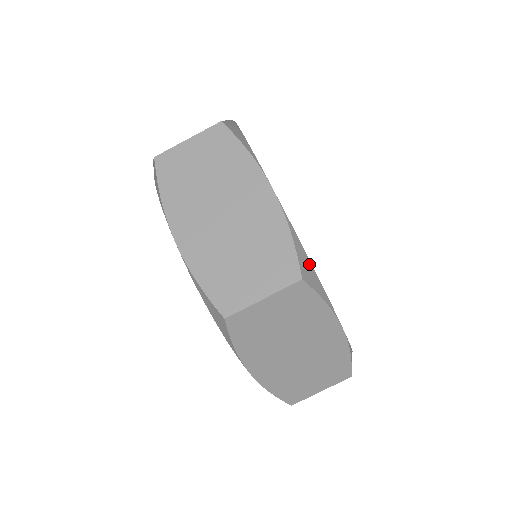
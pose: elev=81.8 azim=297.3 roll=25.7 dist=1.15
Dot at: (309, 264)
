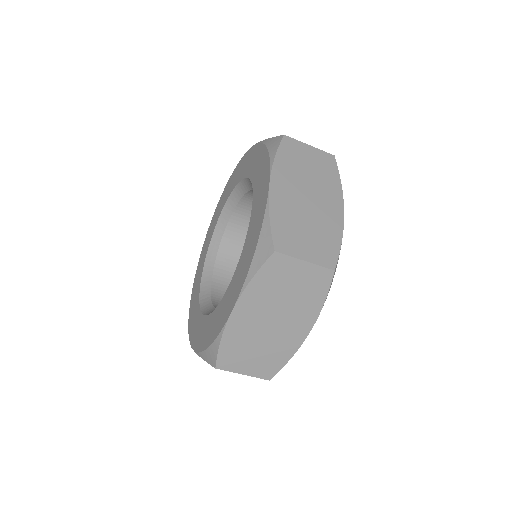
Dot at: occluded
